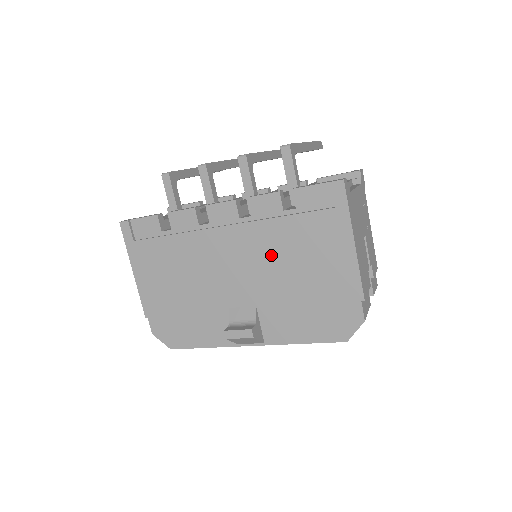
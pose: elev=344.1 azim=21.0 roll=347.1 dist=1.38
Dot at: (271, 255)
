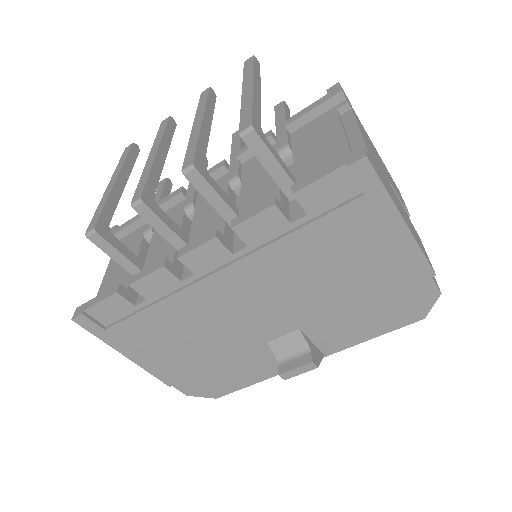
Dot at: (296, 277)
